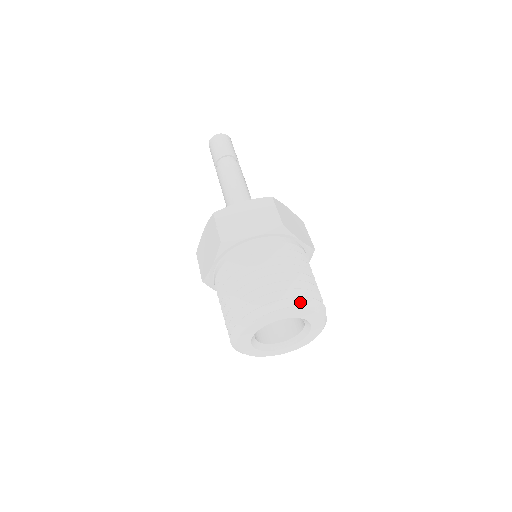
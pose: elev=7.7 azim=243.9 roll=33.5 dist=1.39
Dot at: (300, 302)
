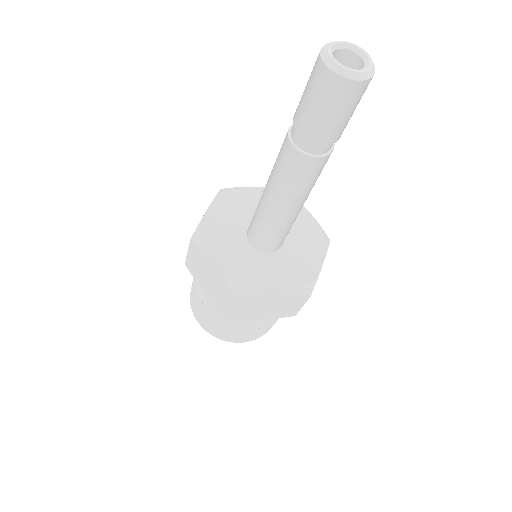
Dot at: occluded
